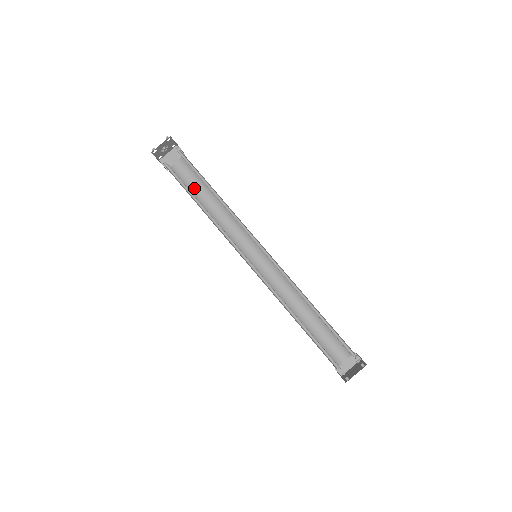
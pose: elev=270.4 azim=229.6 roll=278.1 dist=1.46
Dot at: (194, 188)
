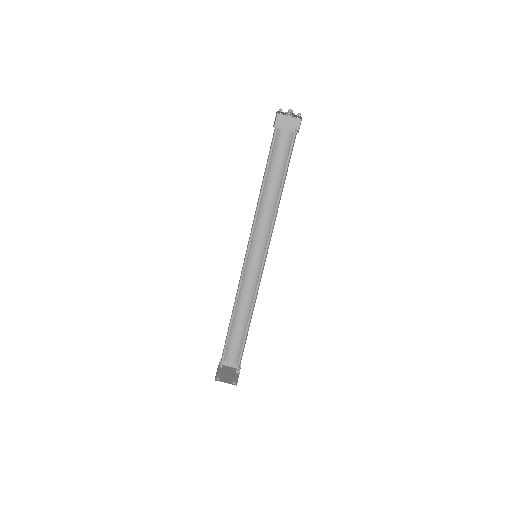
Dot at: (275, 163)
